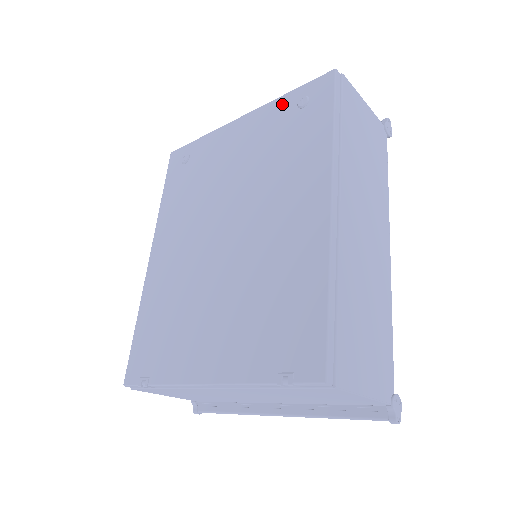
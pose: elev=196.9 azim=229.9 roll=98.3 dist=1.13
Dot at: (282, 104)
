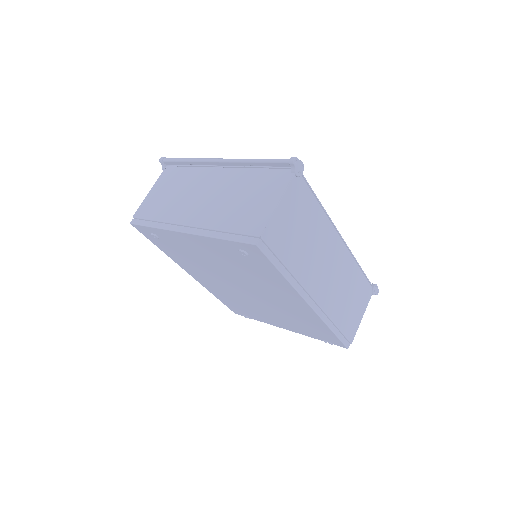
Dot at: (222, 245)
